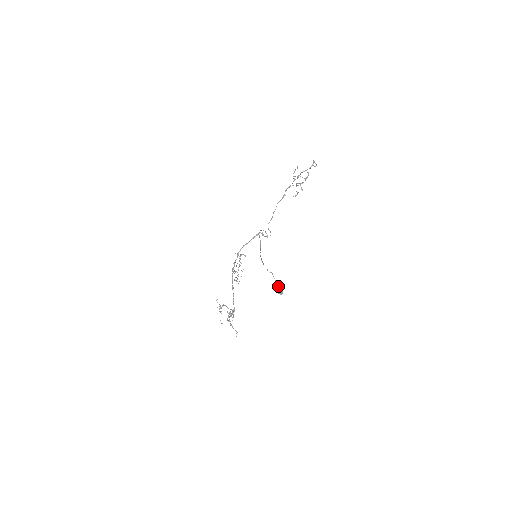
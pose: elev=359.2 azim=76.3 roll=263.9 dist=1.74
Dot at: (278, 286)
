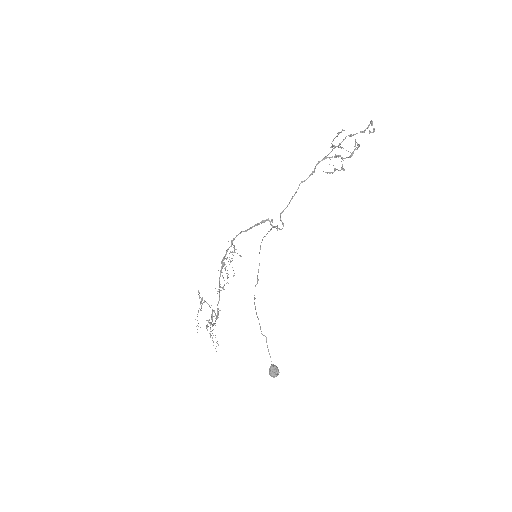
Dot at: (272, 364)
